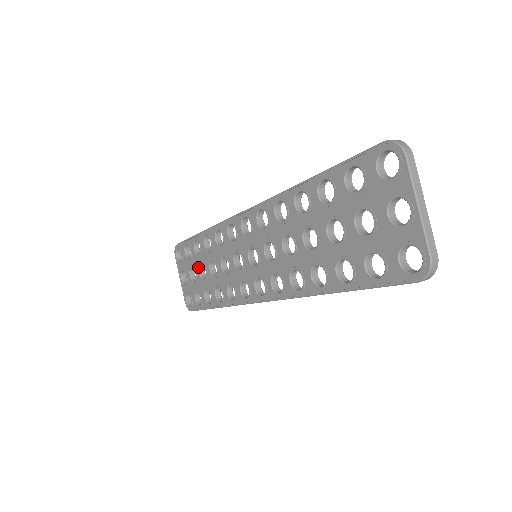
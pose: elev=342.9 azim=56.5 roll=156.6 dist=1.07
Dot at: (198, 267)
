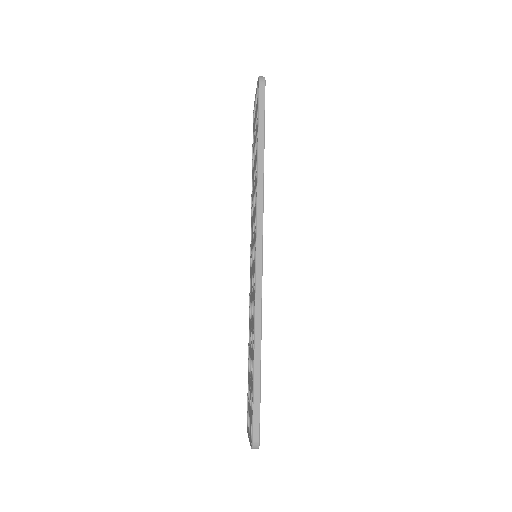
Dot at: (250, 374)
